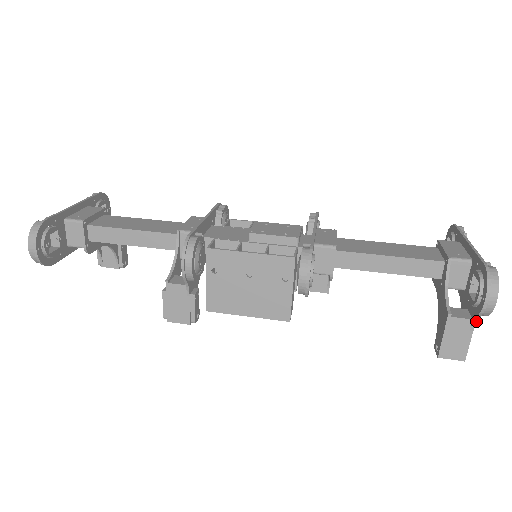
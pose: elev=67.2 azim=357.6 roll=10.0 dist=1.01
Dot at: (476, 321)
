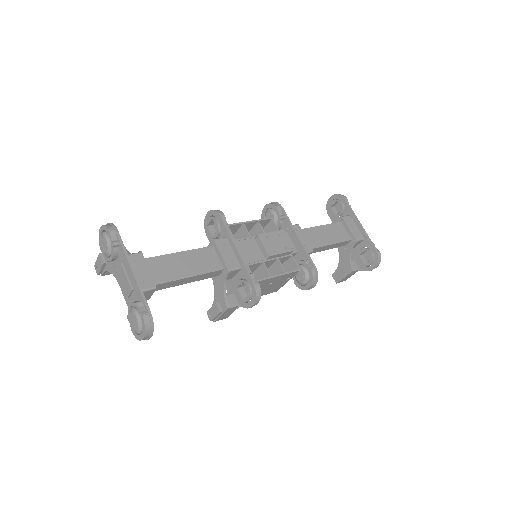
Dot at: (361, 270)
